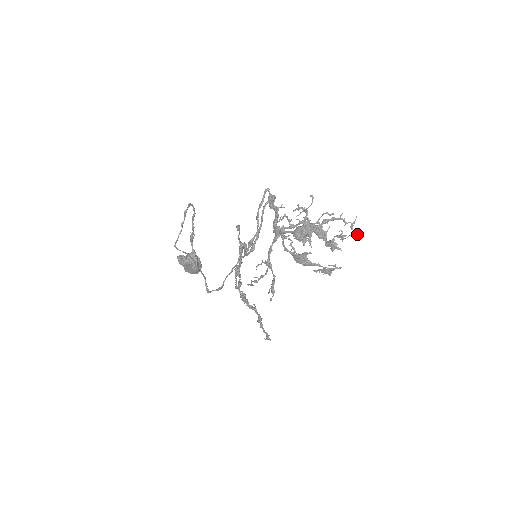
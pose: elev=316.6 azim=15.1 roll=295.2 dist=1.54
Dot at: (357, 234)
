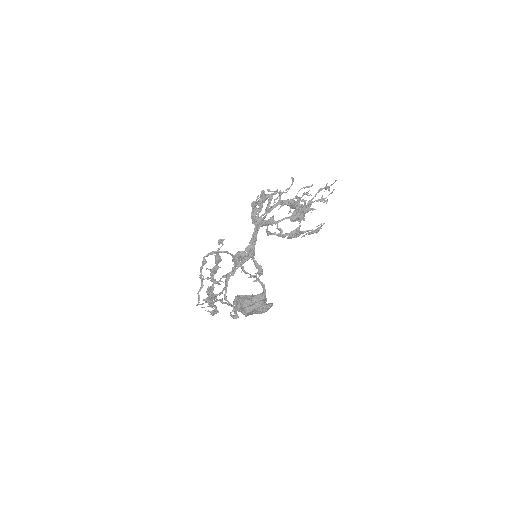
Dot at: (332, 192)
